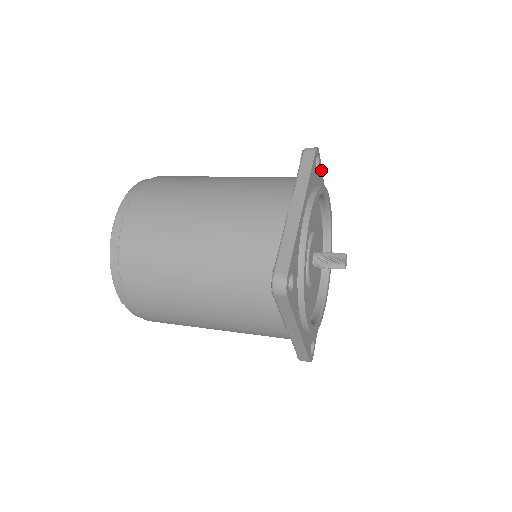
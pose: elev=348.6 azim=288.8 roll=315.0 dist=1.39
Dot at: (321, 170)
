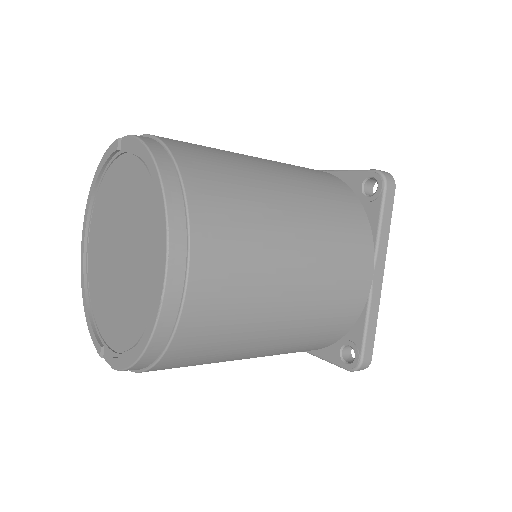
Dot at: occluded
